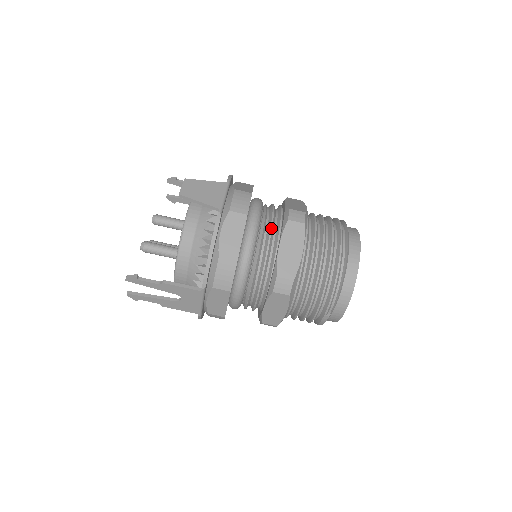
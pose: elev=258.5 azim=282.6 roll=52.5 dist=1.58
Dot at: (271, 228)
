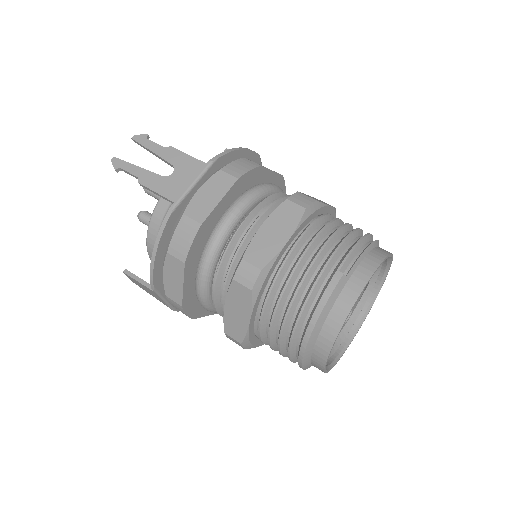
Dot at: occluded
